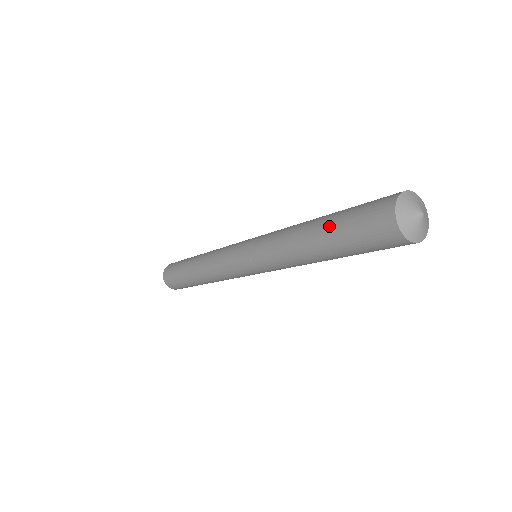
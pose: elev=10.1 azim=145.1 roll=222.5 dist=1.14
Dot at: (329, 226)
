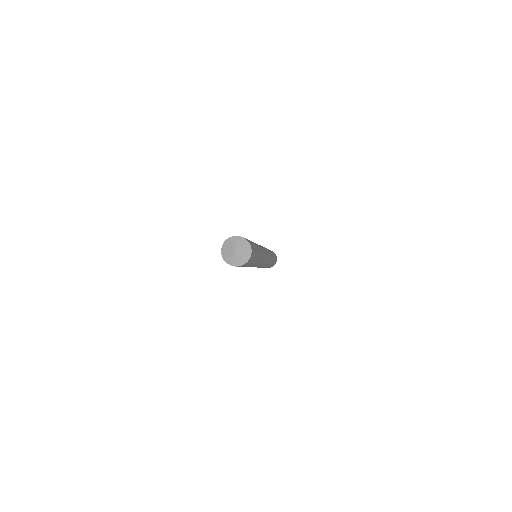
Dot at: occluded
